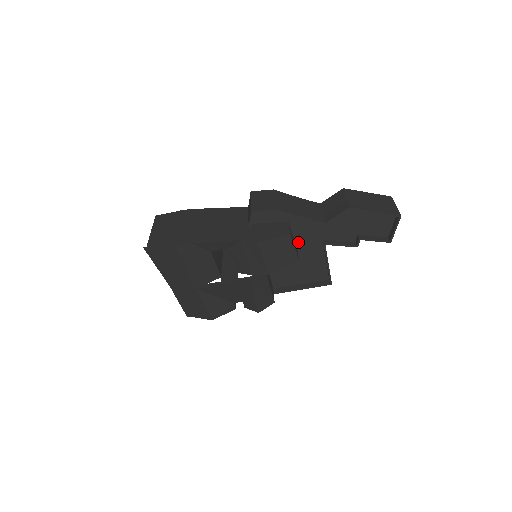
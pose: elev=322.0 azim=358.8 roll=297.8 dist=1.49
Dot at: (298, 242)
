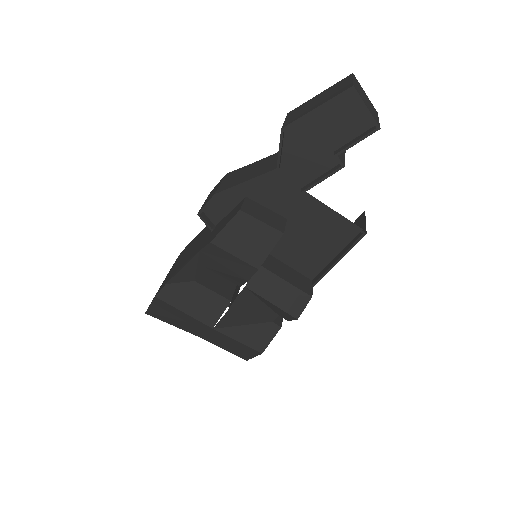
Dot at: (280, 211)
